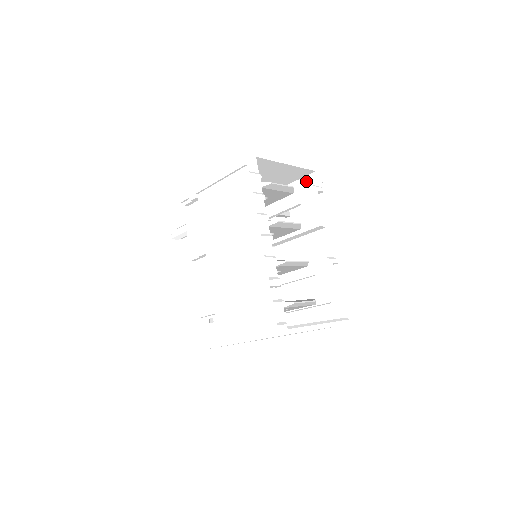
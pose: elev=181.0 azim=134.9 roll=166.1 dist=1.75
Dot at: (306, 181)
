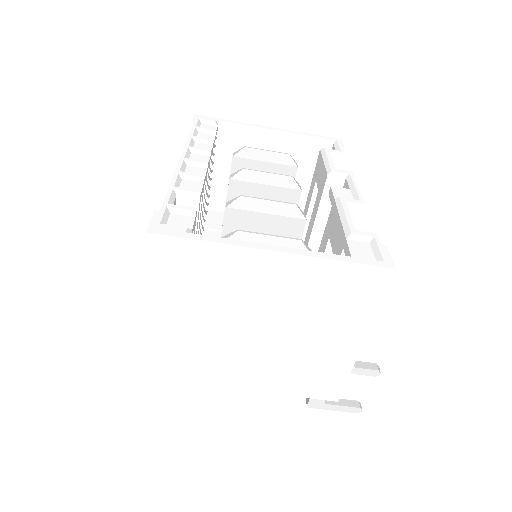
Dot at: occluded
